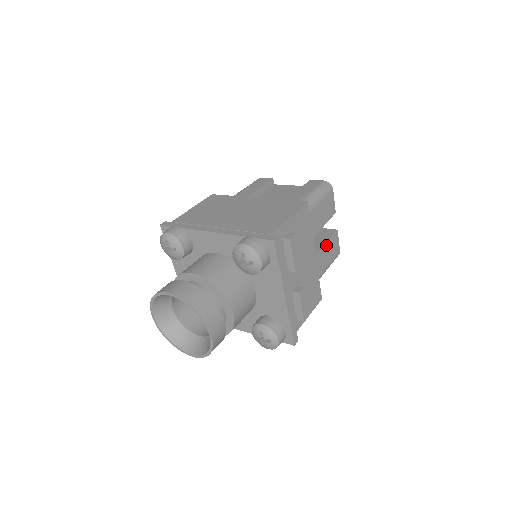
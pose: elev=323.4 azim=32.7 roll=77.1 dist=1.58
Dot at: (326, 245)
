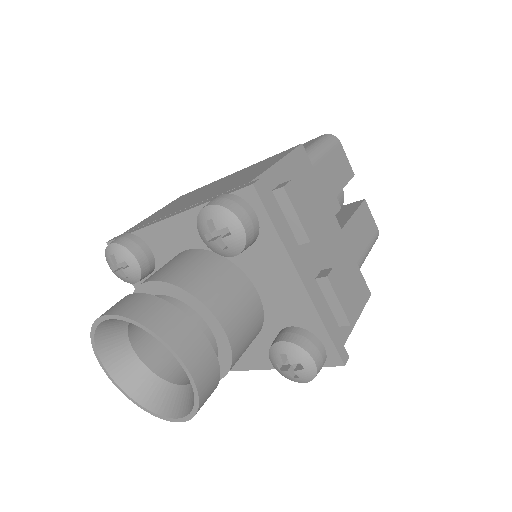
Dot at: (354, 219)
